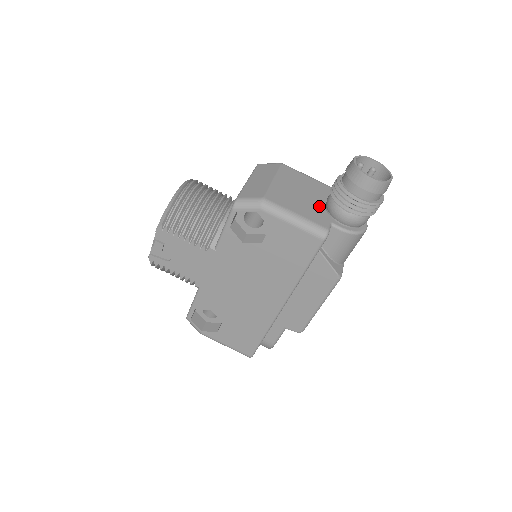
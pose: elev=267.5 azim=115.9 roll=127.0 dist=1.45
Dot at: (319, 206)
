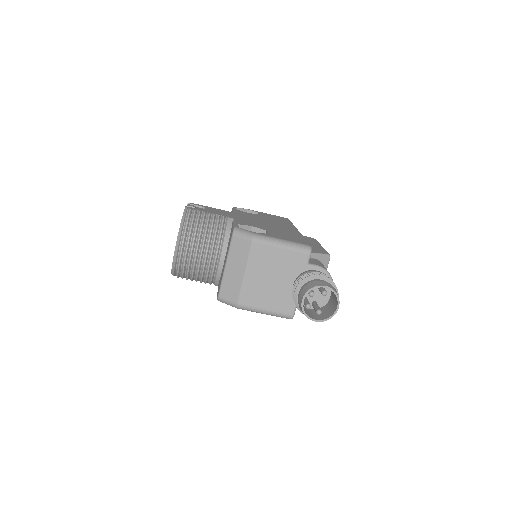
Dot at: (287, 289)
